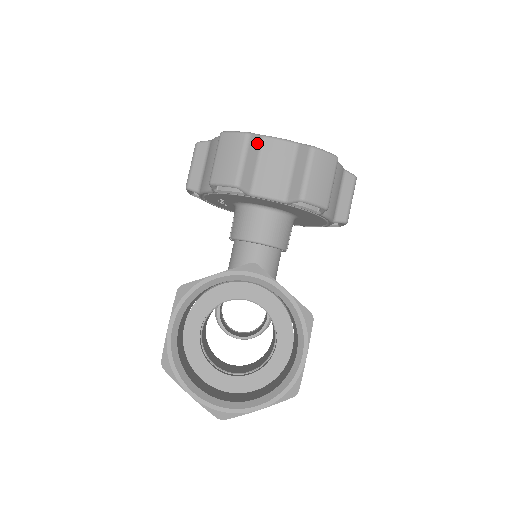
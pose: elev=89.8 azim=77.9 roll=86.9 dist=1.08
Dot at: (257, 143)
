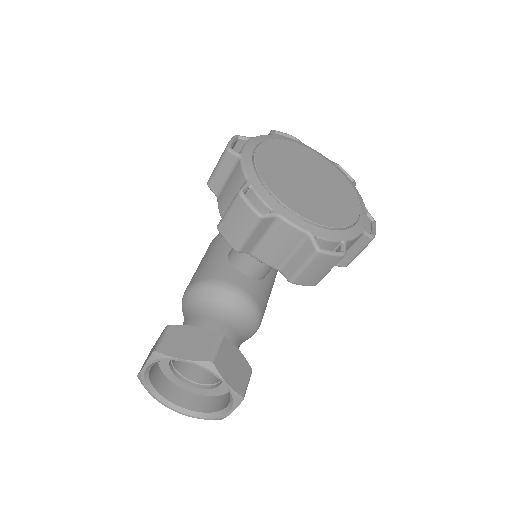
Dot at: (268, 222)
